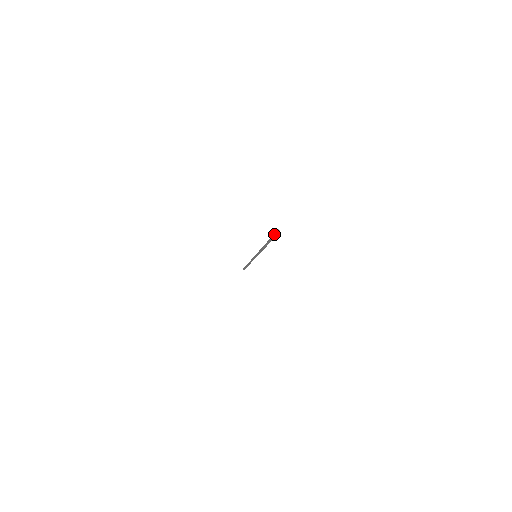
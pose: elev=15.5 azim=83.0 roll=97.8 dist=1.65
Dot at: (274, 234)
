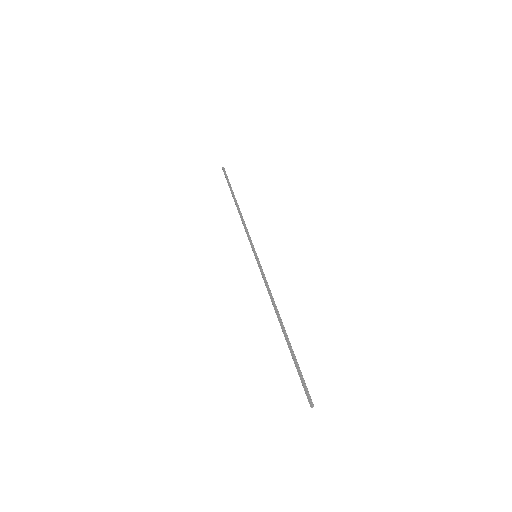
Dot at: (303, 385)
